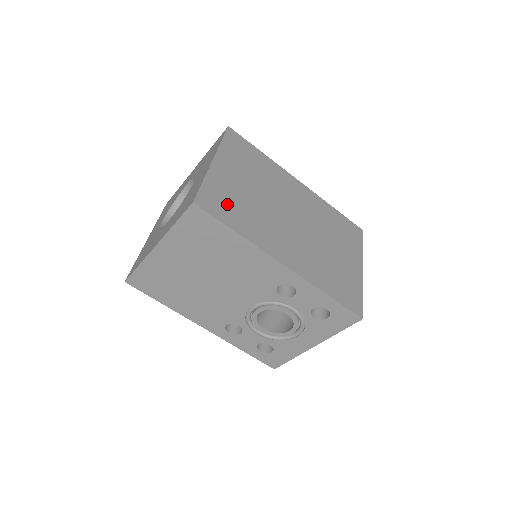
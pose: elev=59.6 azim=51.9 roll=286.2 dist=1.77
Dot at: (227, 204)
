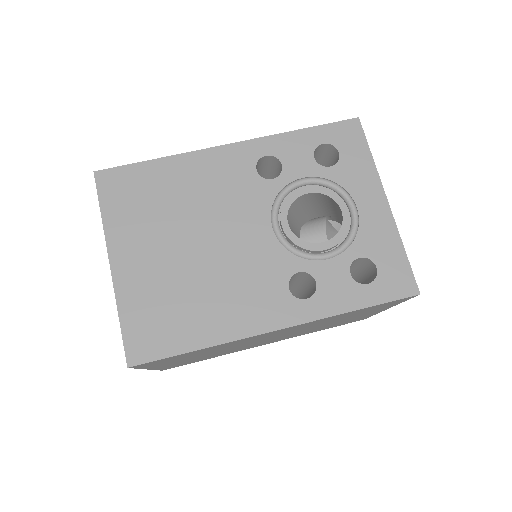
Dot at: occluded
